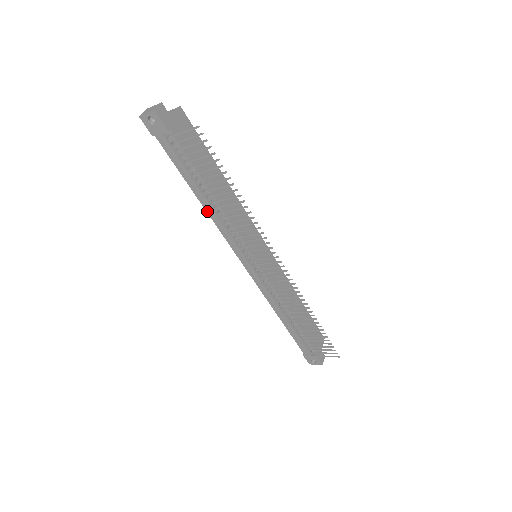
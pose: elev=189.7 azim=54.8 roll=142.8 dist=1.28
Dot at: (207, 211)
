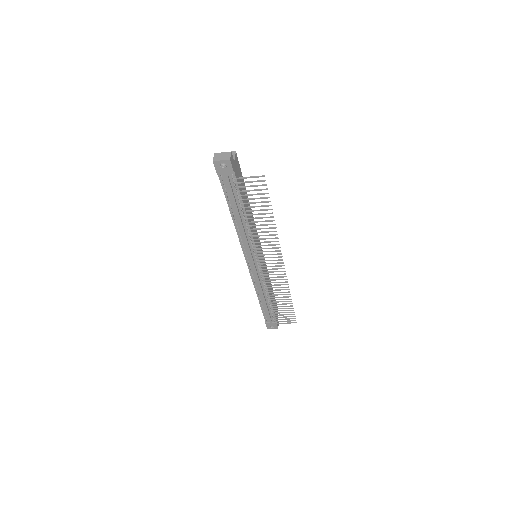
Dot at: (235, 227)
